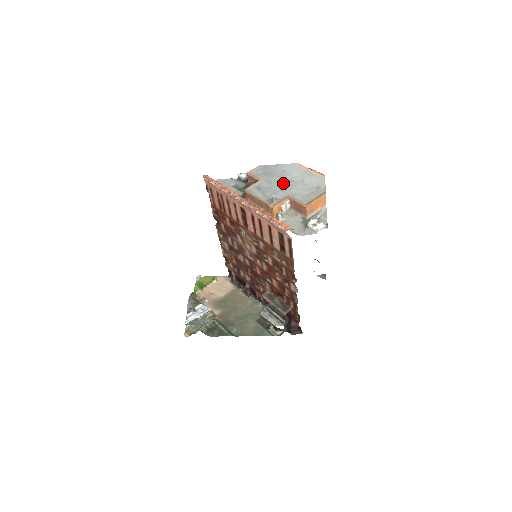
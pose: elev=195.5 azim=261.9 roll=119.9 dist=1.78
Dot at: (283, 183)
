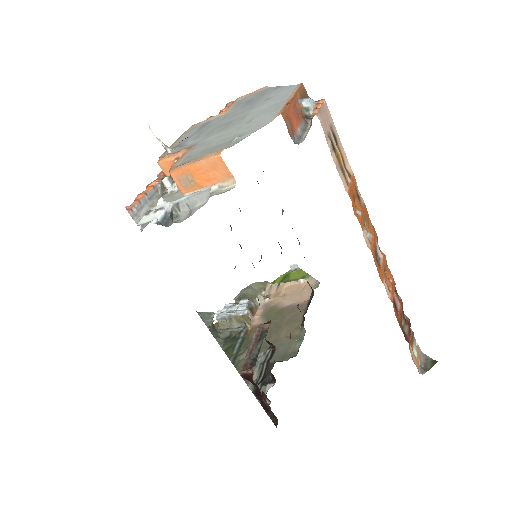
Dot at: (230, 120)
